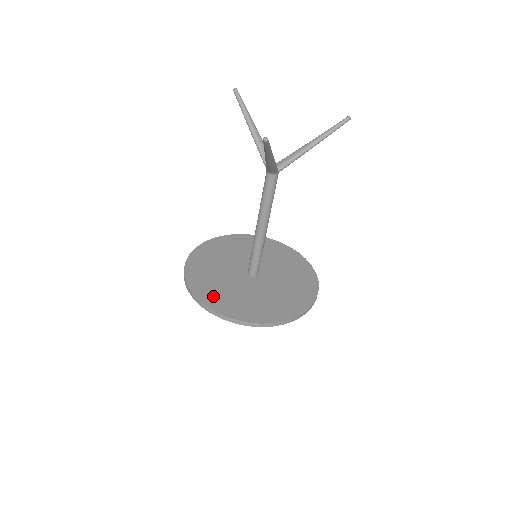
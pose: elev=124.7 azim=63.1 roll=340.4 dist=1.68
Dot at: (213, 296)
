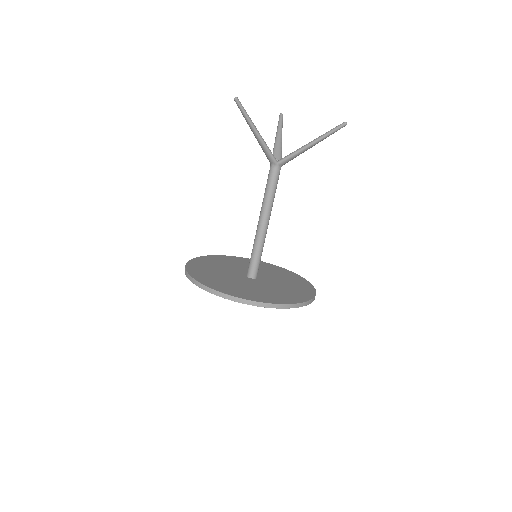
Dot at: (199, 268)
